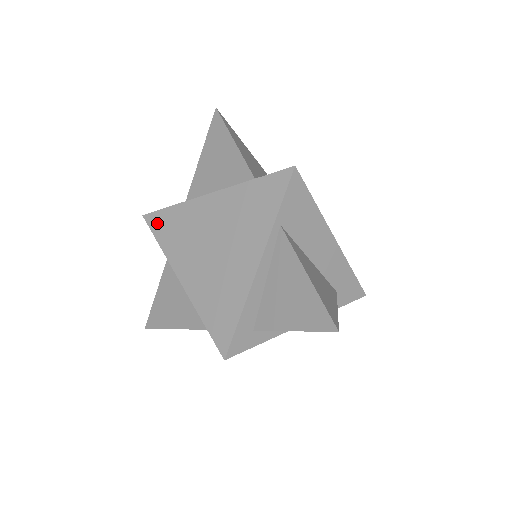
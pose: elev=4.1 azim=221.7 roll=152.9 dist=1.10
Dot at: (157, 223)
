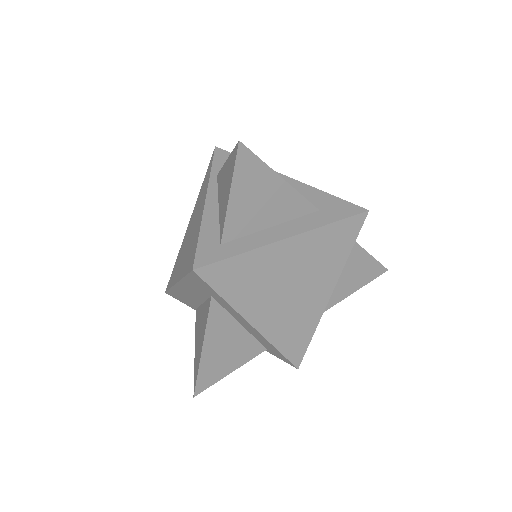
Dot at: (170, 281)
